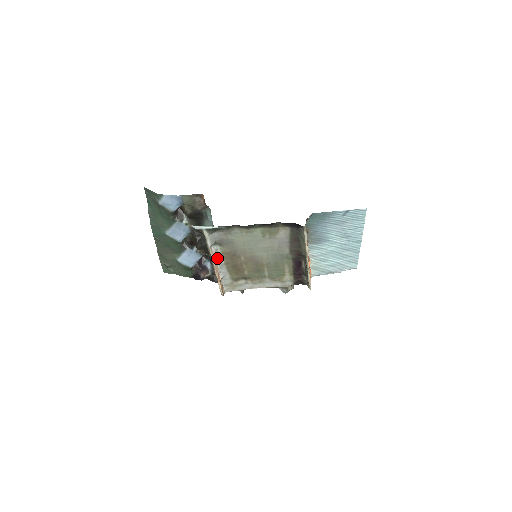
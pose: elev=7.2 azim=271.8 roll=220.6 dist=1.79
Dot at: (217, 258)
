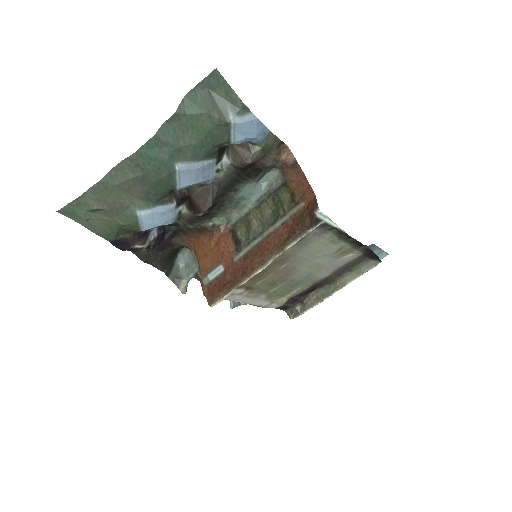
Dot at: occluded
